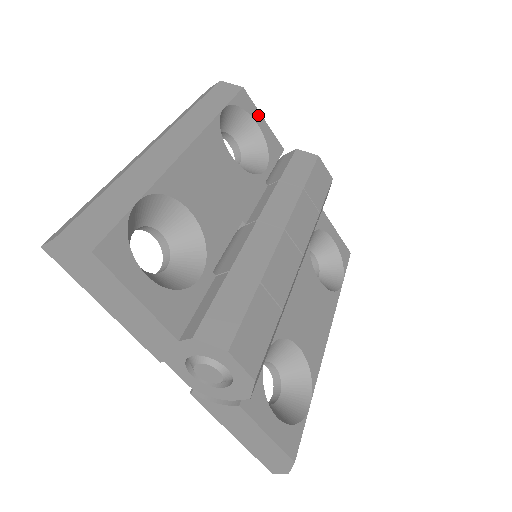
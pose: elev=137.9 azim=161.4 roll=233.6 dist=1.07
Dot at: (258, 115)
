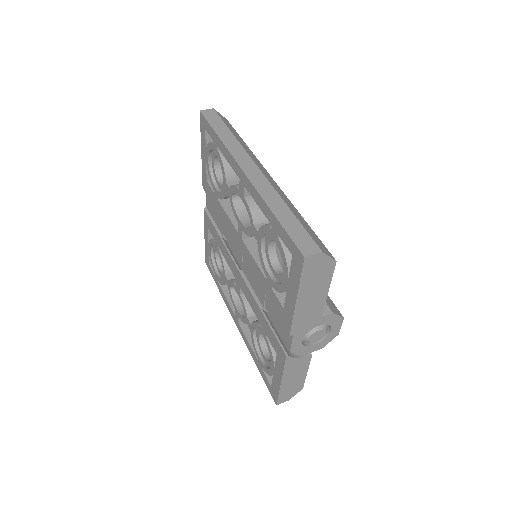
Dot at: occluded
